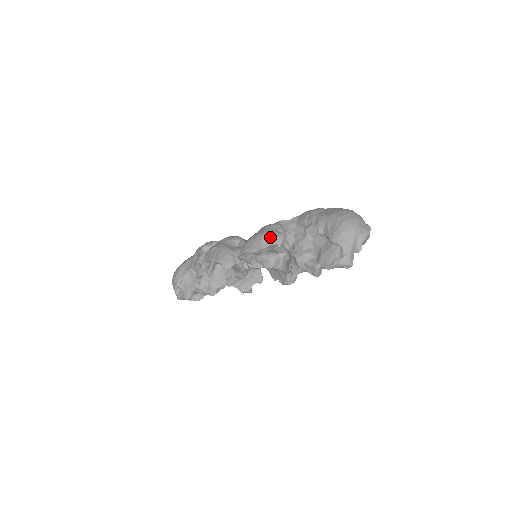
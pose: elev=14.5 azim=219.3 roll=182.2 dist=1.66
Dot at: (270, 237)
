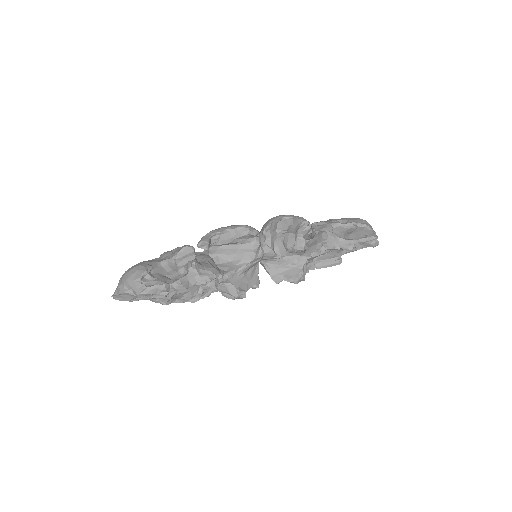
Dot at: (298, 216)
